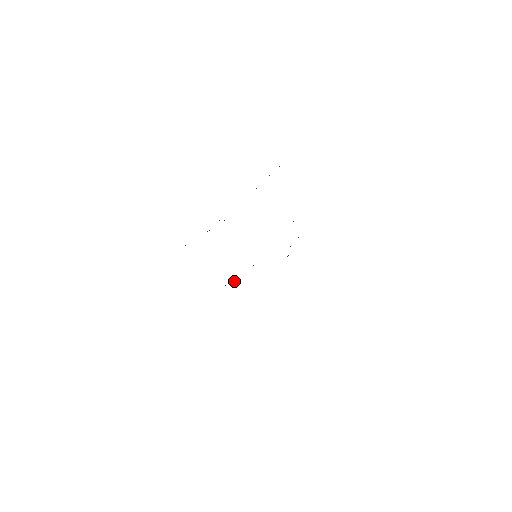
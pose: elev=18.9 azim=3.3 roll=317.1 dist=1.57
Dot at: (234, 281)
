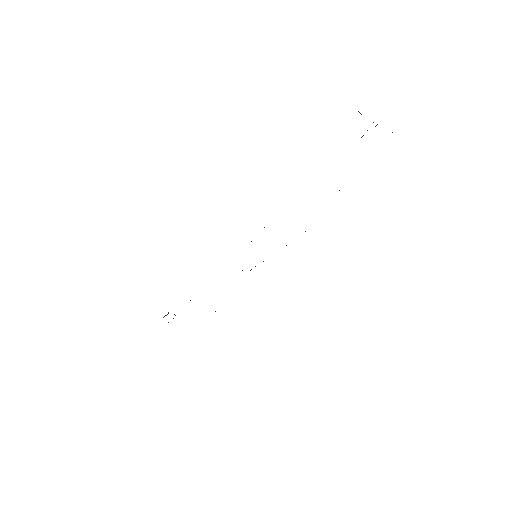
Dot at: occluded
